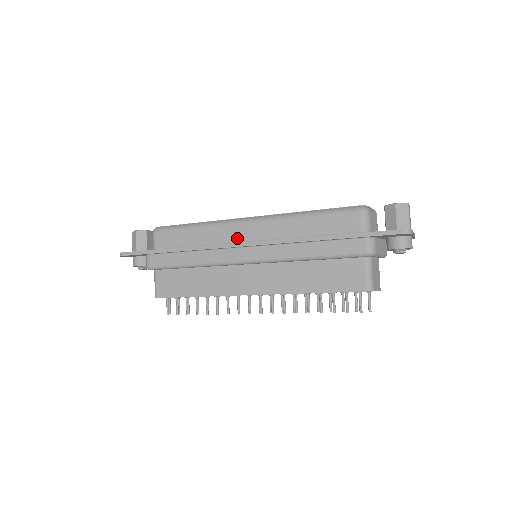
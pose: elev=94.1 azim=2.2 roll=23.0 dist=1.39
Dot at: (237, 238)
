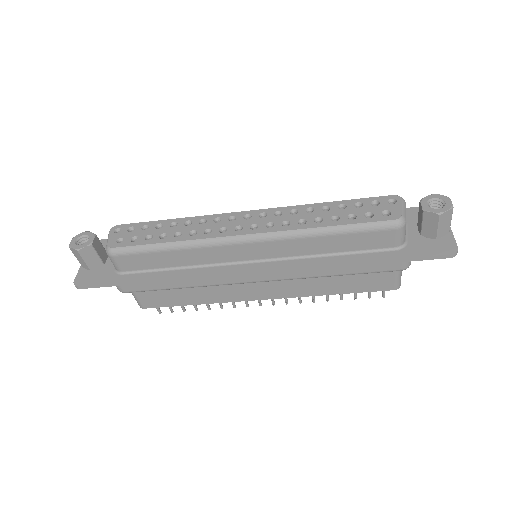
Dot at: (235, 258)
